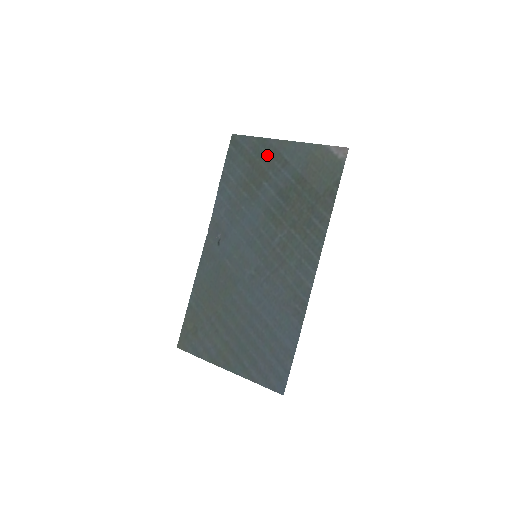
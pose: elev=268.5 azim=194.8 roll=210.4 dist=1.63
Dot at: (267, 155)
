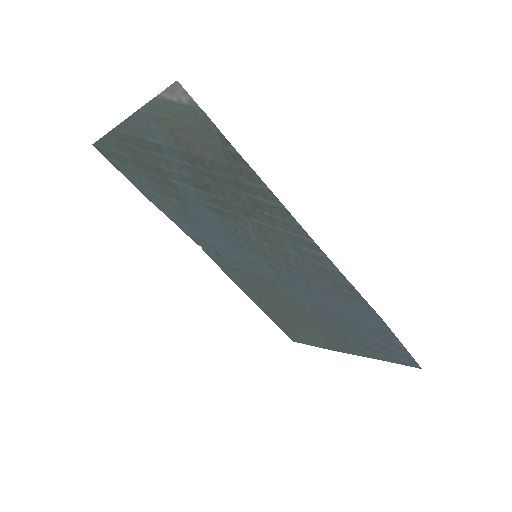
Dot at: (136, 149)
